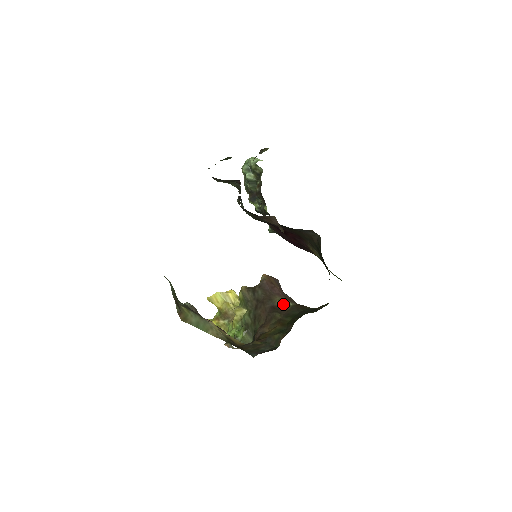
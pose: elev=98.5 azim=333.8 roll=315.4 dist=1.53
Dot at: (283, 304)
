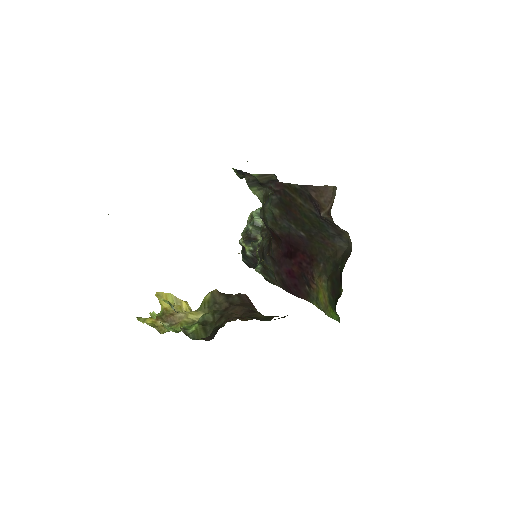
Dot at: occluded
